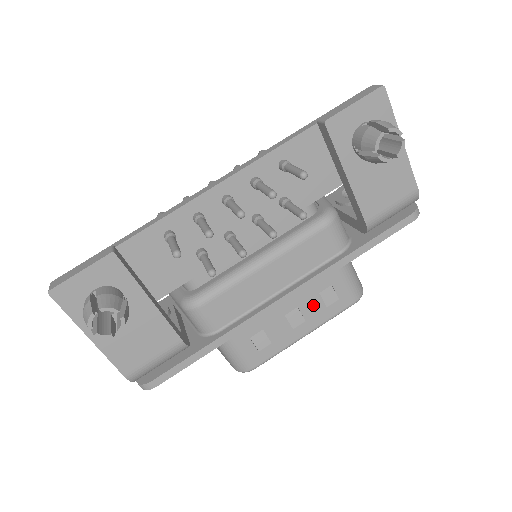
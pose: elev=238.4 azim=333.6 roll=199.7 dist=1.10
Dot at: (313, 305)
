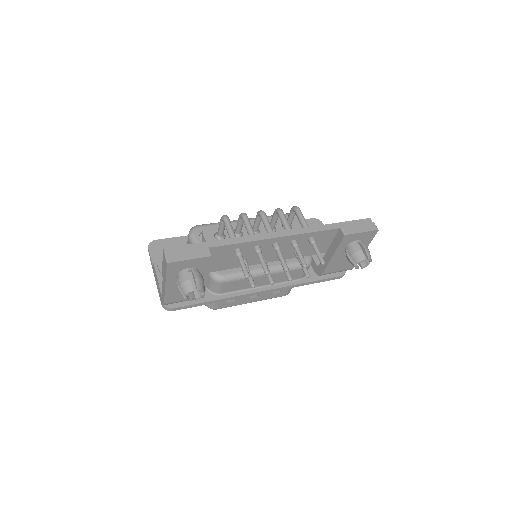
Dot at: occluded
